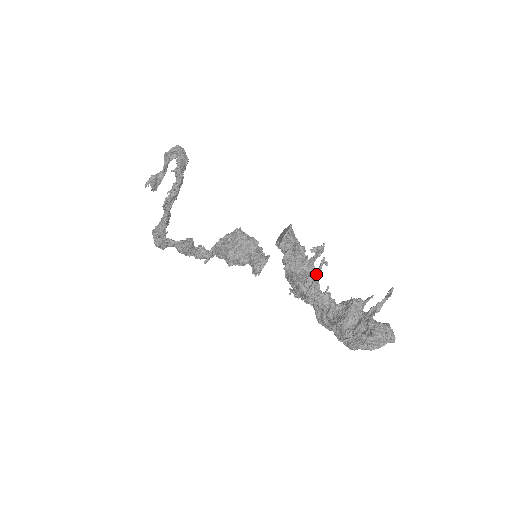
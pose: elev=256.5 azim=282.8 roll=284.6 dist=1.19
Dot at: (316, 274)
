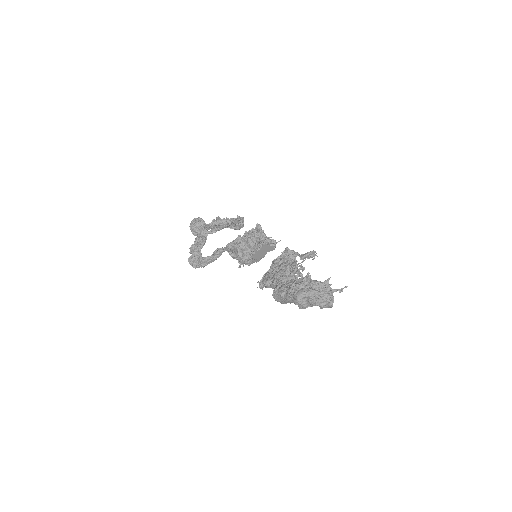
Dot at: (297, 269)
